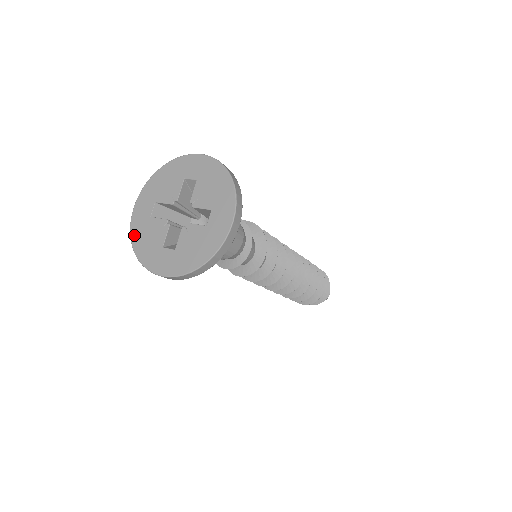
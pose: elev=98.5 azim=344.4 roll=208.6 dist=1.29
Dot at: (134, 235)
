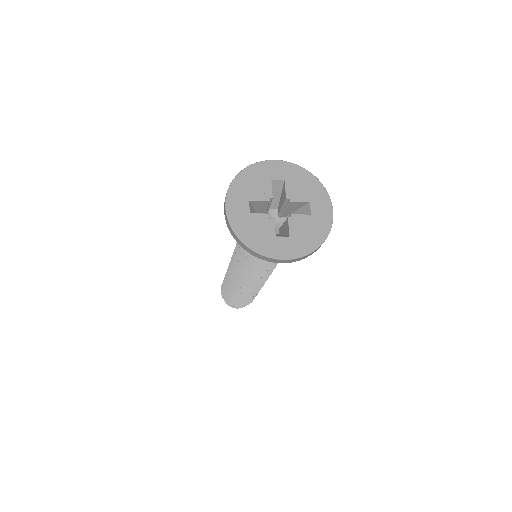
Dot at: (239, 230)
